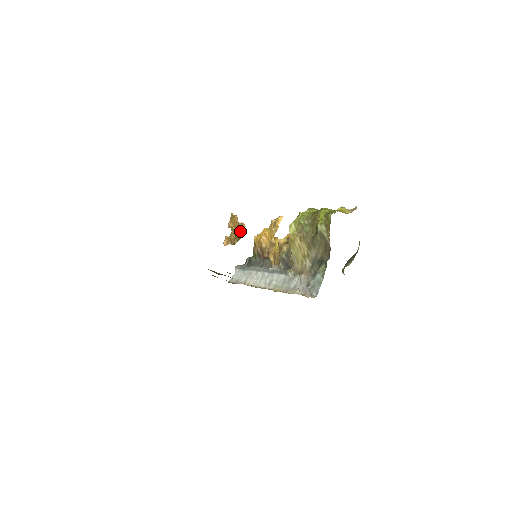
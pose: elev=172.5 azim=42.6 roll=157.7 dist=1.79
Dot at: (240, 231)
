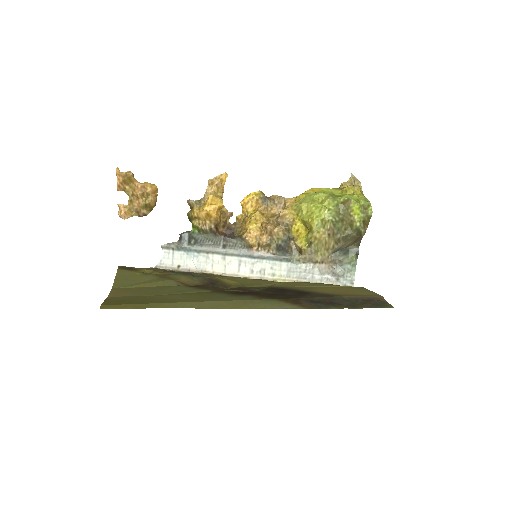
Dot at: (152, 197)
